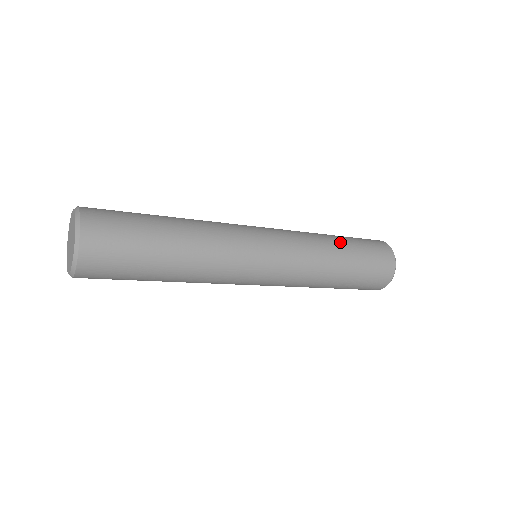
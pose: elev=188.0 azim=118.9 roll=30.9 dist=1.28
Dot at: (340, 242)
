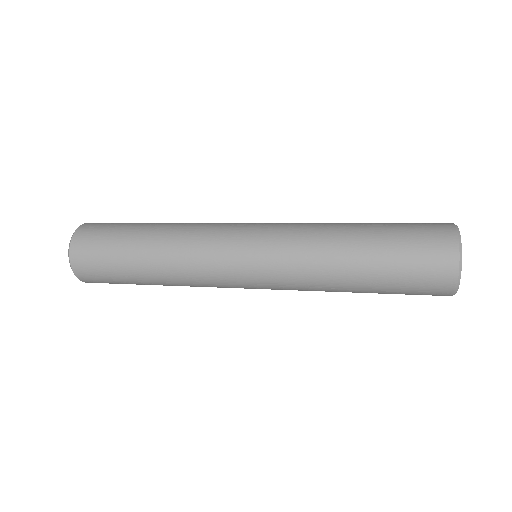
Dot at: (358, 250)
